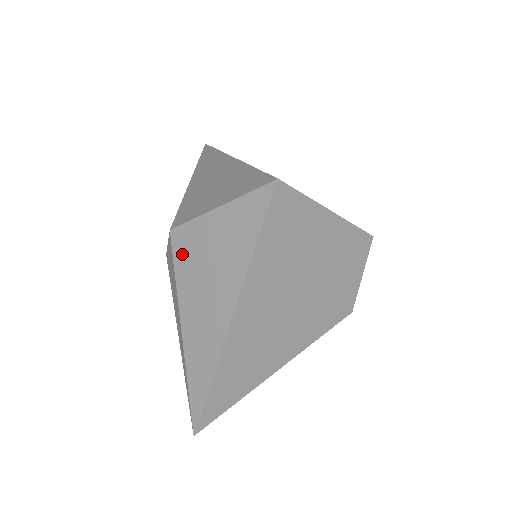
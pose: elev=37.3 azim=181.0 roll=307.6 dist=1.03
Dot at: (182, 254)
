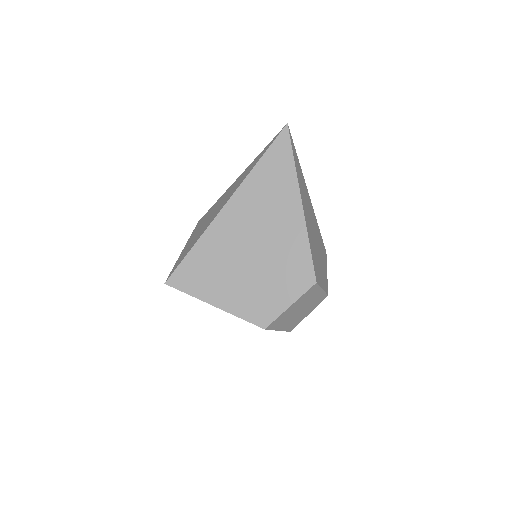
Dot at: occluded
